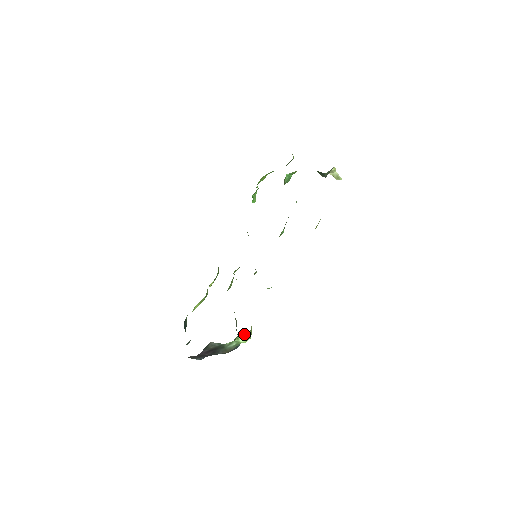
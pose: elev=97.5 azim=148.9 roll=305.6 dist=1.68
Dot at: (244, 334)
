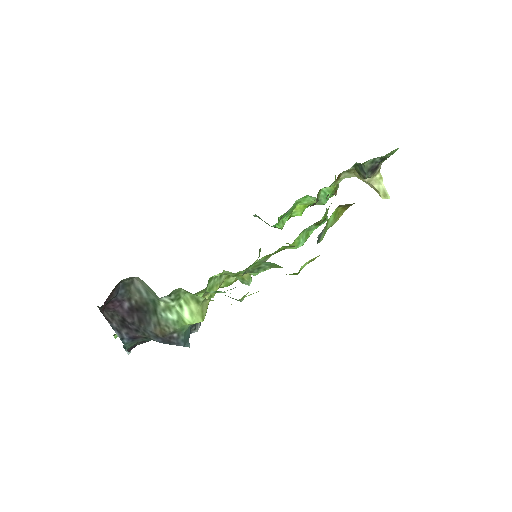
Dot at: (192, 302)
